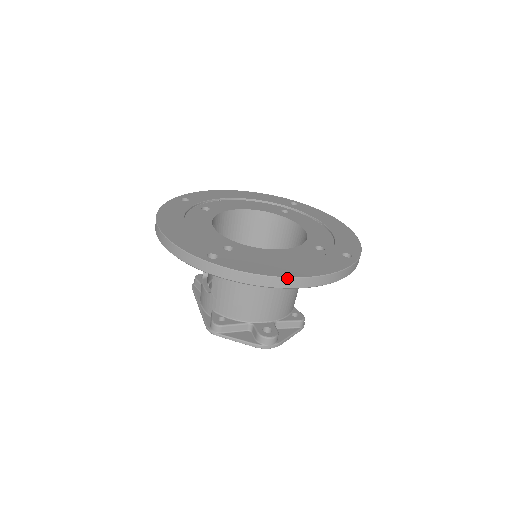
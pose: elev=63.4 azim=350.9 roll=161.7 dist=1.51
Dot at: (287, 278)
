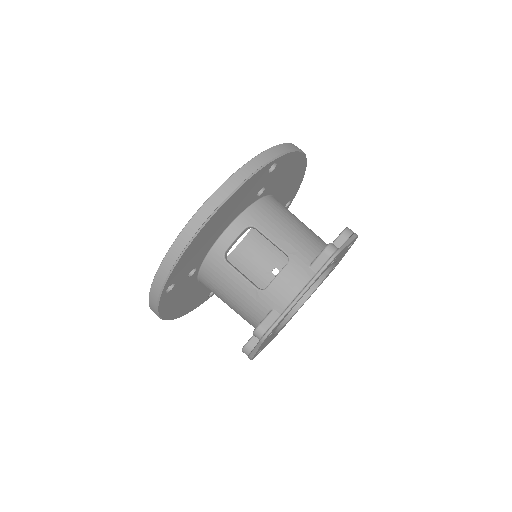
Dot at: occluded
